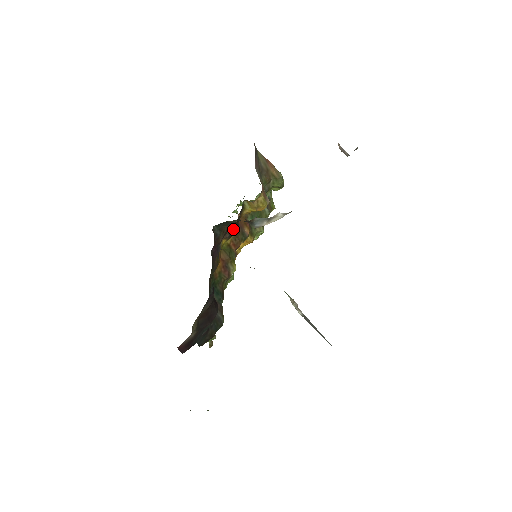
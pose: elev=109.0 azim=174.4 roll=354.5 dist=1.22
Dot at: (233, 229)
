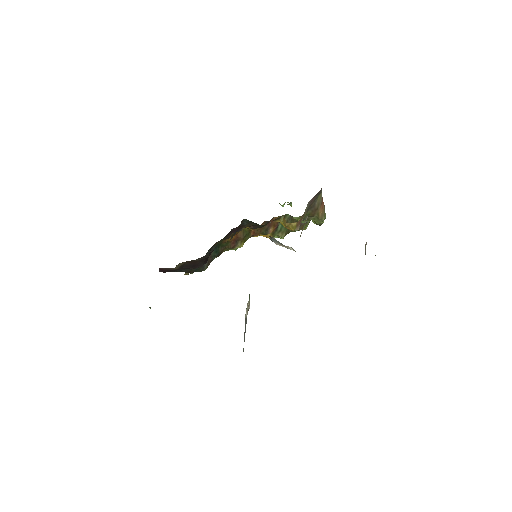
Dot at: (259, 226)
